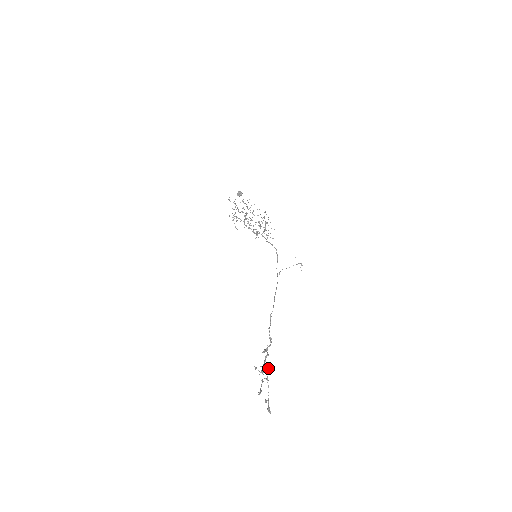
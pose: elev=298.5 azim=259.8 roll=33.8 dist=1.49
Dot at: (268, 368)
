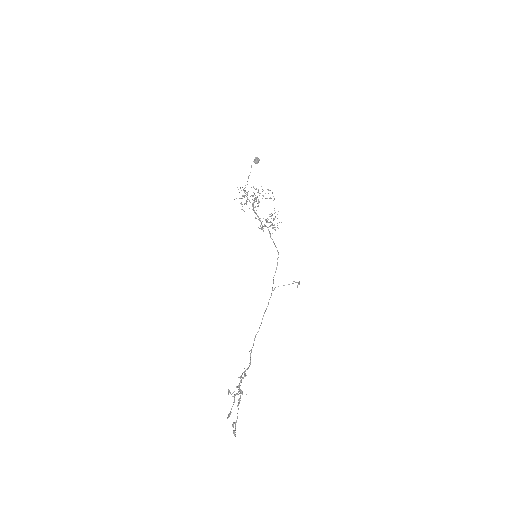
Dot at: (242, 391)
